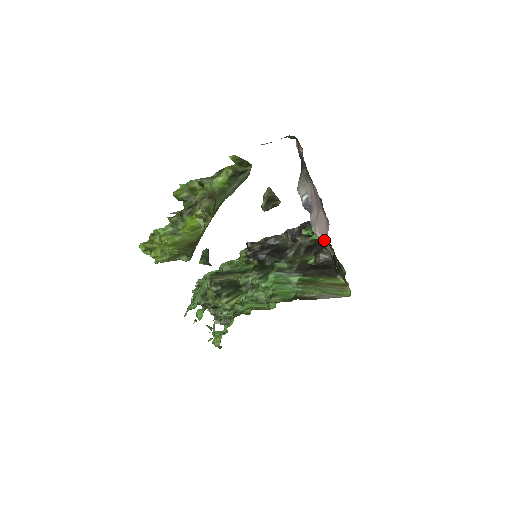
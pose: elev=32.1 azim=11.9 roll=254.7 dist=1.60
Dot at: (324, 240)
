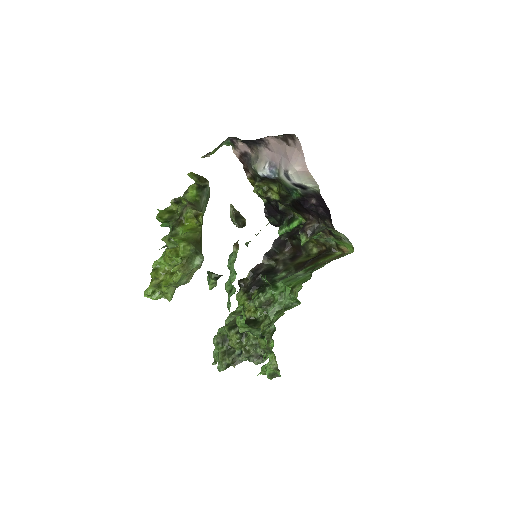
Dot at: (305, 170)
